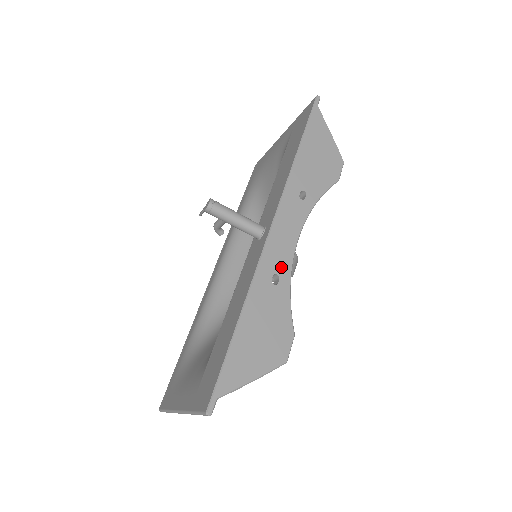
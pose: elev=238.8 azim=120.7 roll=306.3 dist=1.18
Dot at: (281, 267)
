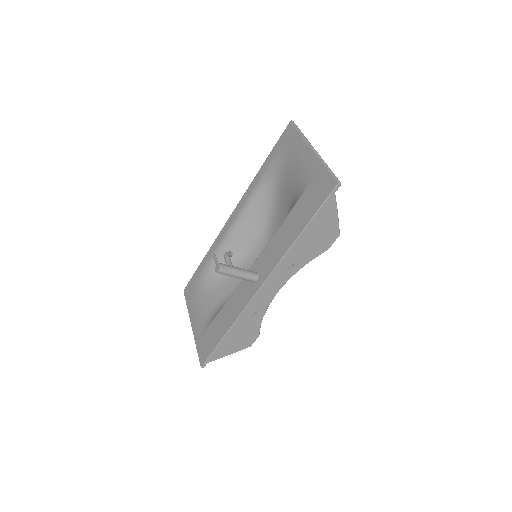
Dot at: (260, 308)
